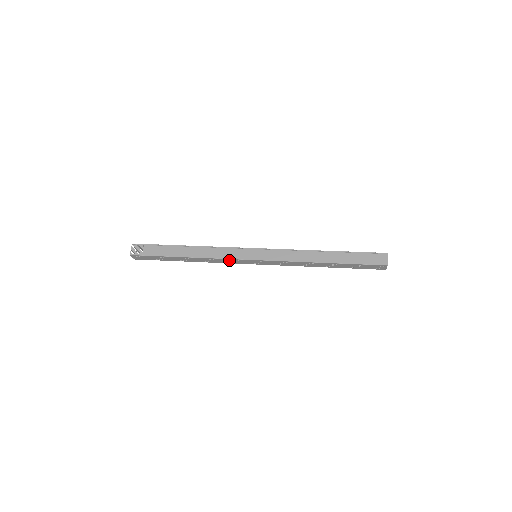
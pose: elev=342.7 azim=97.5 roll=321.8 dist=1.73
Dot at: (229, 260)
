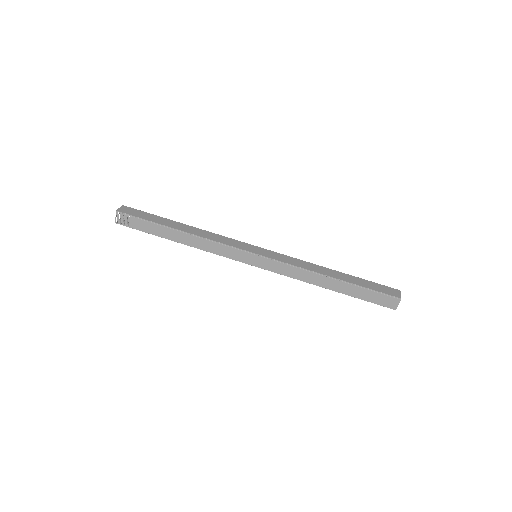
Dot at: (225, 255)
